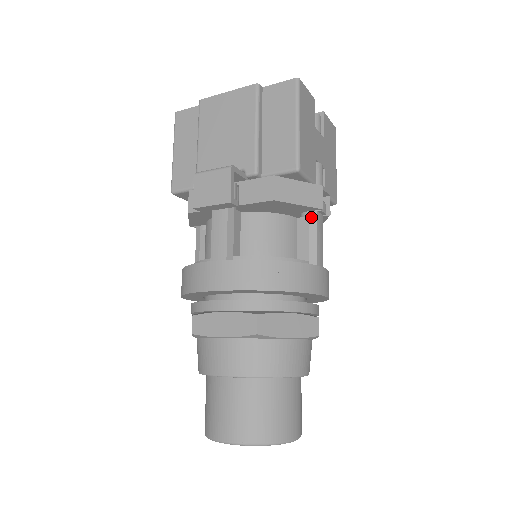
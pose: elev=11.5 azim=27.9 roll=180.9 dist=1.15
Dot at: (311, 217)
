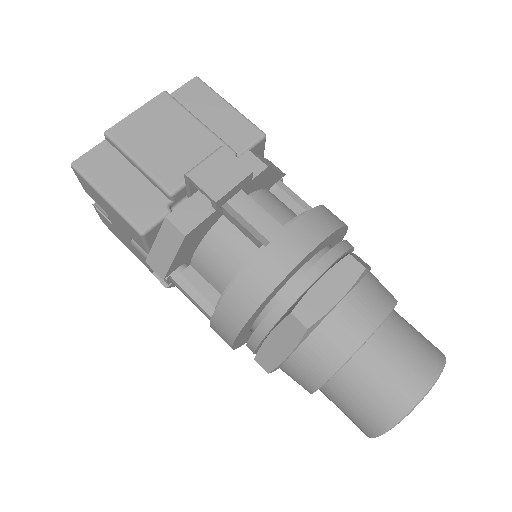
Dot at: (281, 186)
